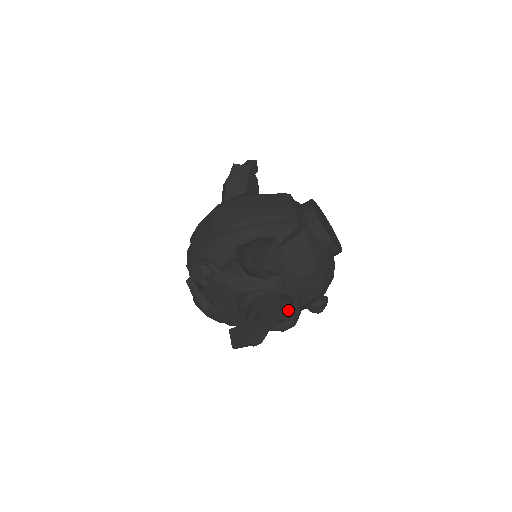
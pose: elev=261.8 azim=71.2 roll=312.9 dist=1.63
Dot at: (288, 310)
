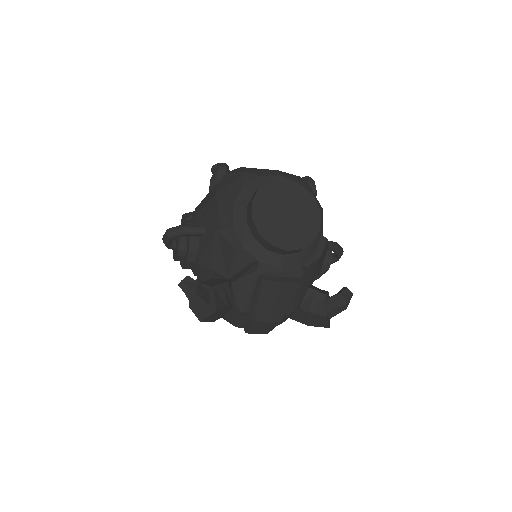
Dot at: occluded
